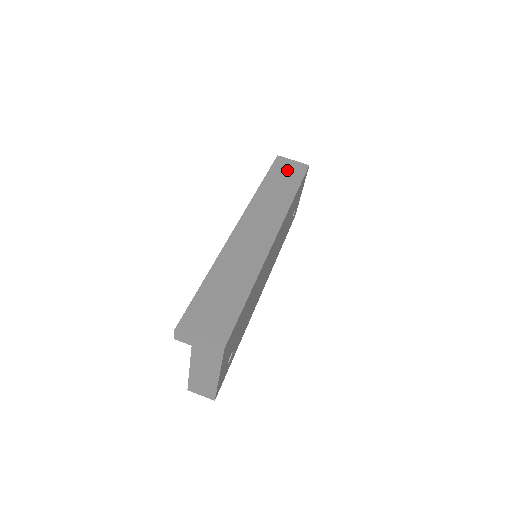
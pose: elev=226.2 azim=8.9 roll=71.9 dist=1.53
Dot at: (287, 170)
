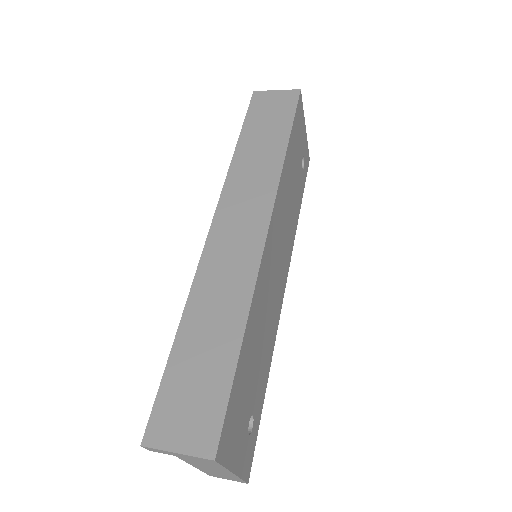
Dot at: (270, 110)
